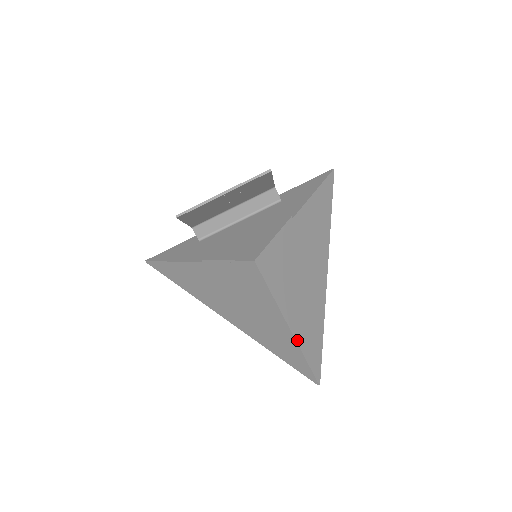
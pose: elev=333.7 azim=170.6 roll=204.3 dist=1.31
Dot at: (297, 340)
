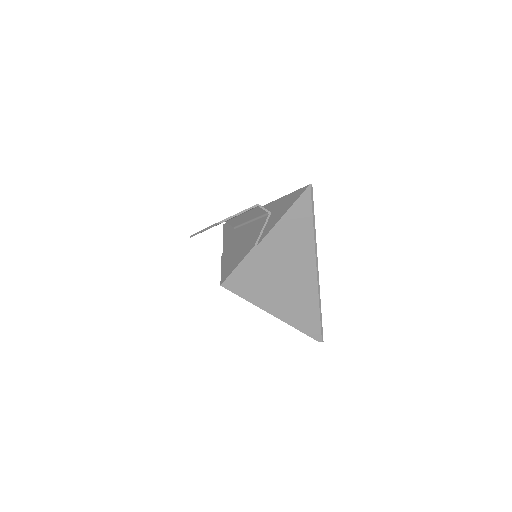
Dot at: (285, 321)
